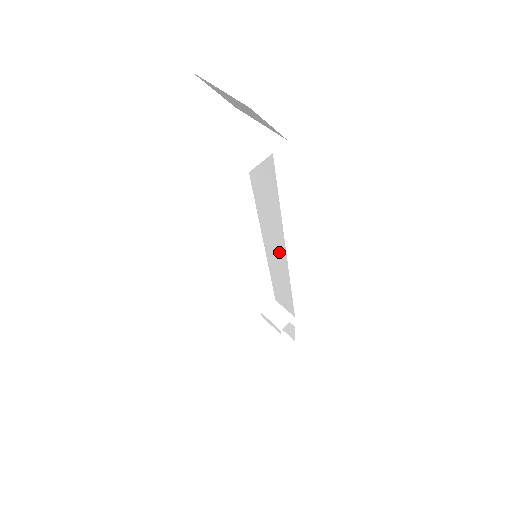
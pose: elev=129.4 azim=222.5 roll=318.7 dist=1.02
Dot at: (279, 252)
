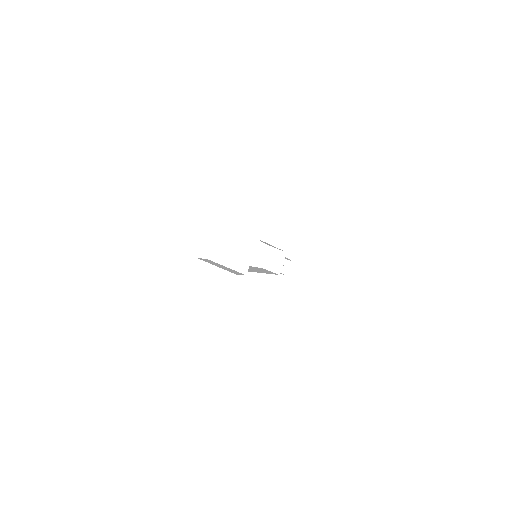
Dot at: occluded
